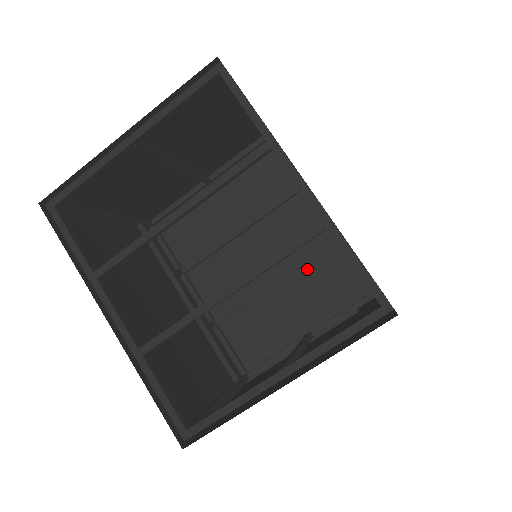
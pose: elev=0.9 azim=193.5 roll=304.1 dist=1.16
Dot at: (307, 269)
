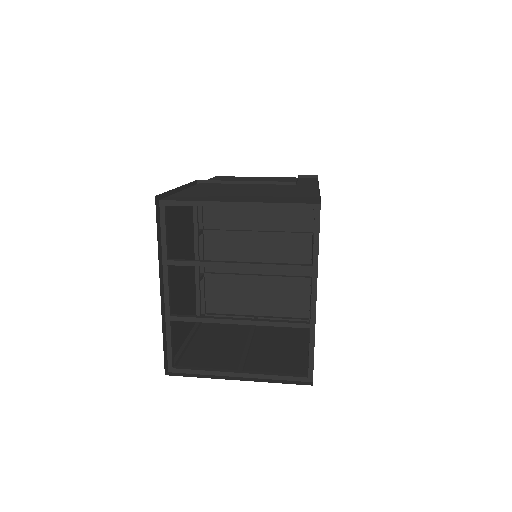
Dot at: (281, 282)
